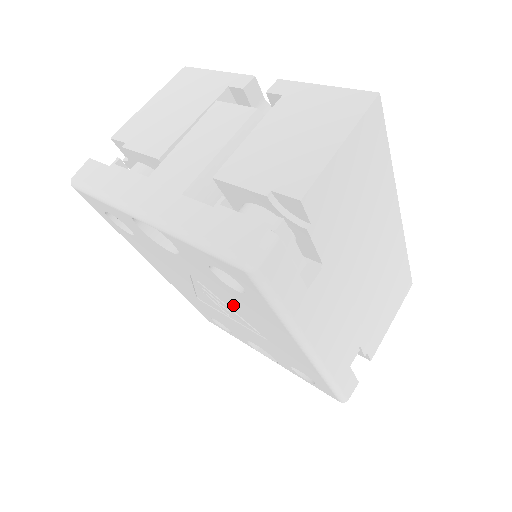
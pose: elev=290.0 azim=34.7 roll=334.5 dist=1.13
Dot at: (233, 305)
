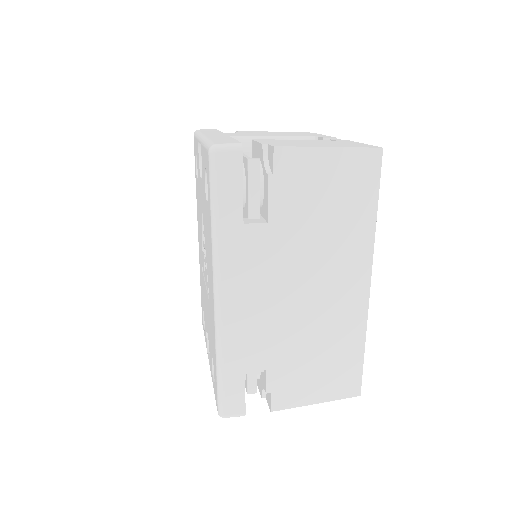
Dot at: (206, 242)
